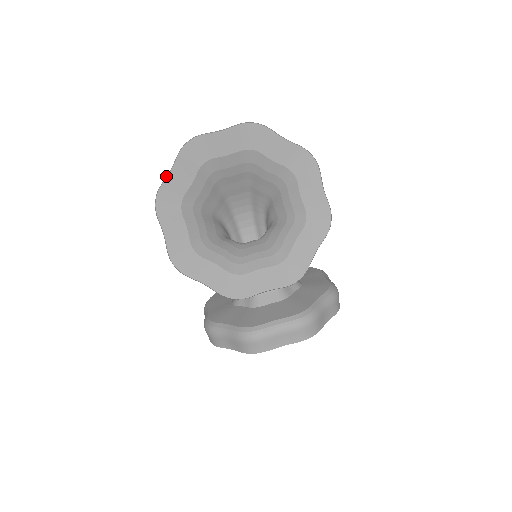
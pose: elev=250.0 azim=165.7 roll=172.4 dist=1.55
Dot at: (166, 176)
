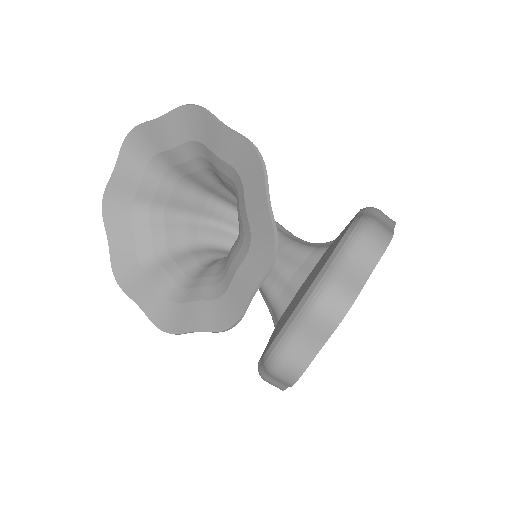
Dot at: (110, 250)
